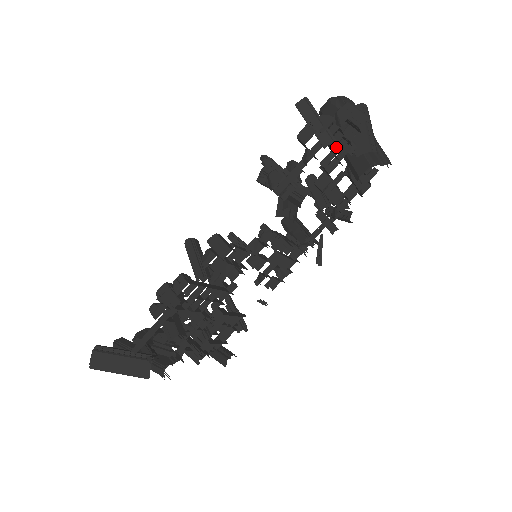
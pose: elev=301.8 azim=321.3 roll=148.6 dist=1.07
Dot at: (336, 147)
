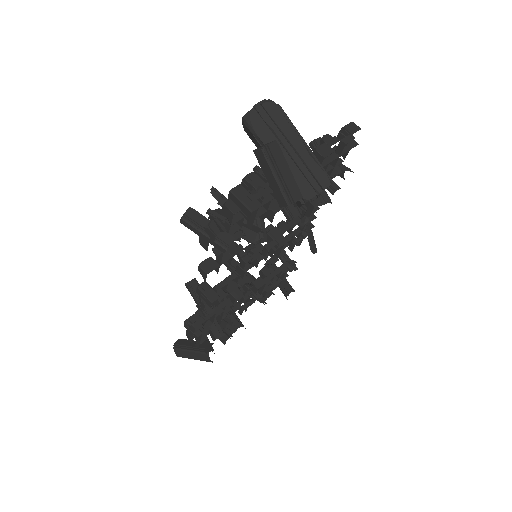
Dot at: occluded
